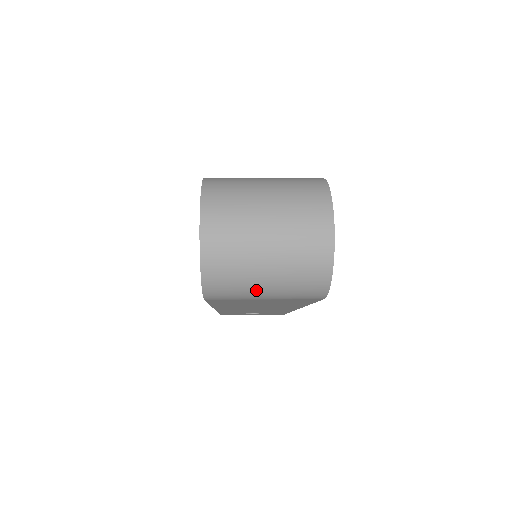
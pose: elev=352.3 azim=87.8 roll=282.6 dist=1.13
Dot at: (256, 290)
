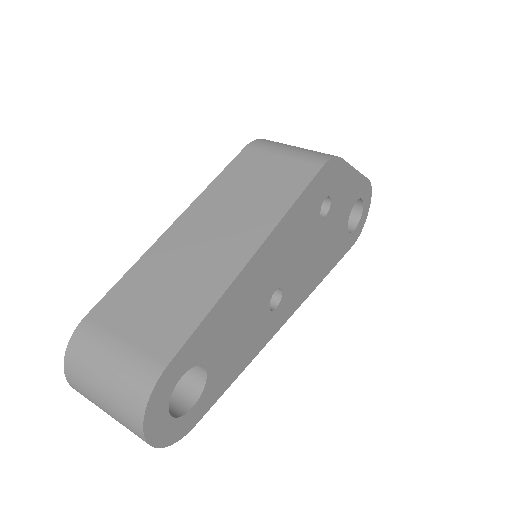
Dot at: occluded
